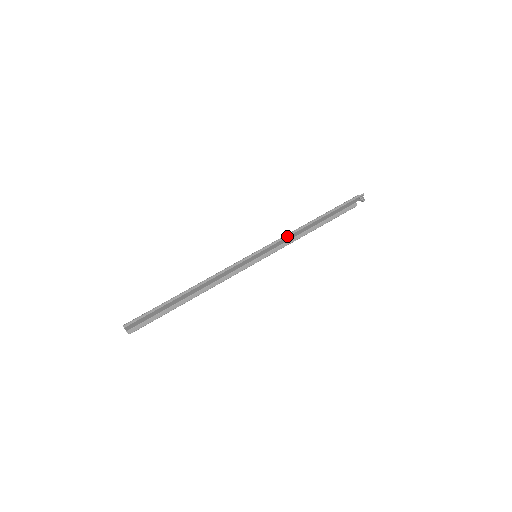
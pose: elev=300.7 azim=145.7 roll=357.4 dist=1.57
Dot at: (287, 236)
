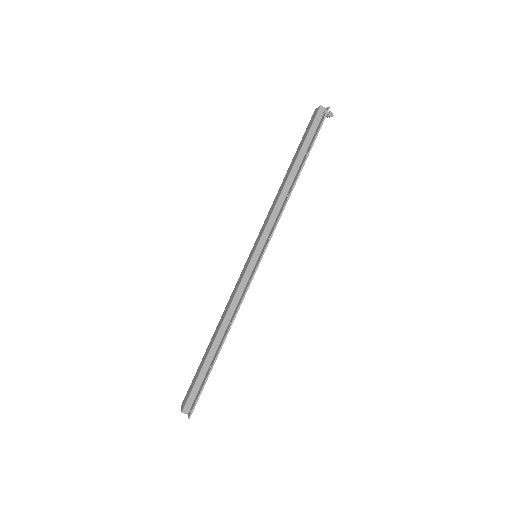
Dot at: (279, 218)
